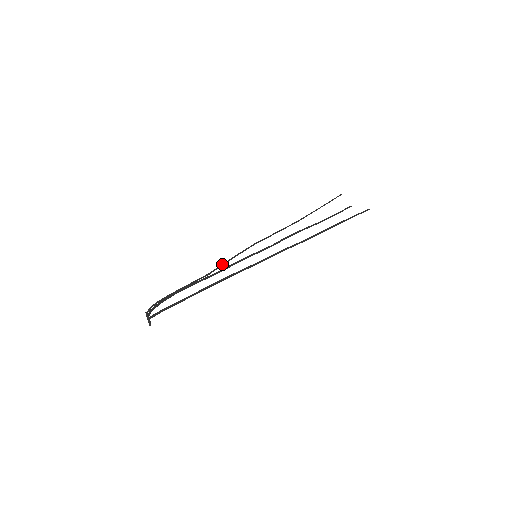
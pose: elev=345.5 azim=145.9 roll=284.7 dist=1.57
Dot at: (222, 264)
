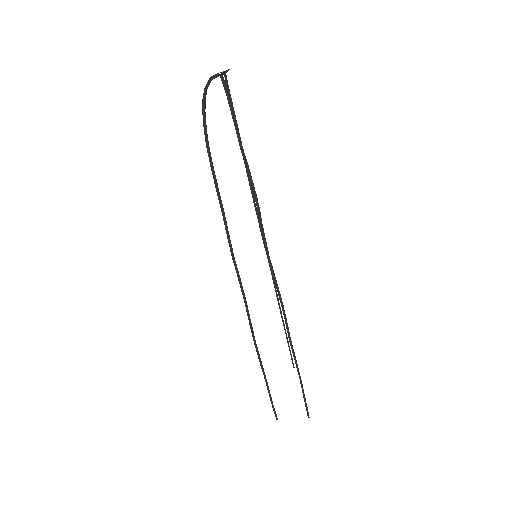
Dot at: (253, 196)
